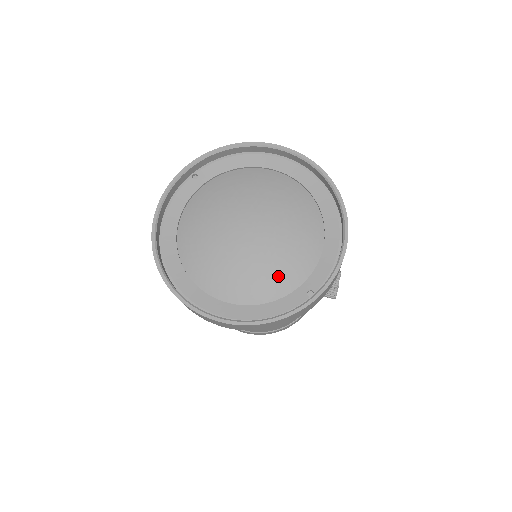
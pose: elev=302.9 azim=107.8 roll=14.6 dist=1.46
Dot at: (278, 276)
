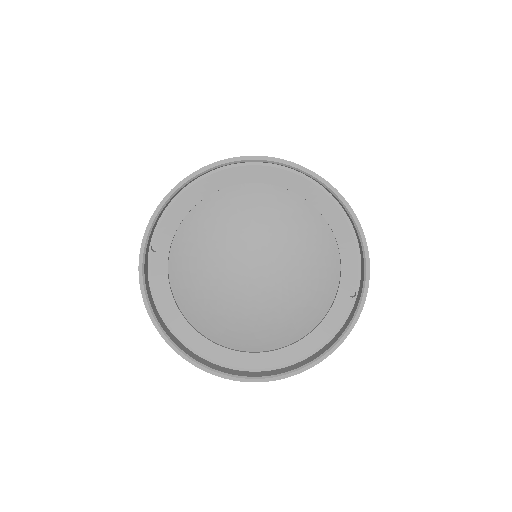
Dot at: (312, 298)
